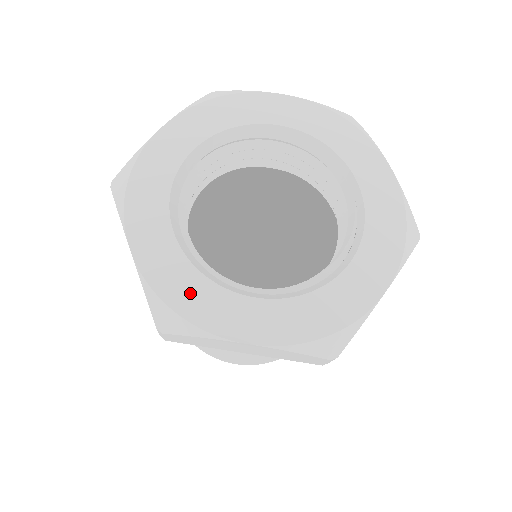
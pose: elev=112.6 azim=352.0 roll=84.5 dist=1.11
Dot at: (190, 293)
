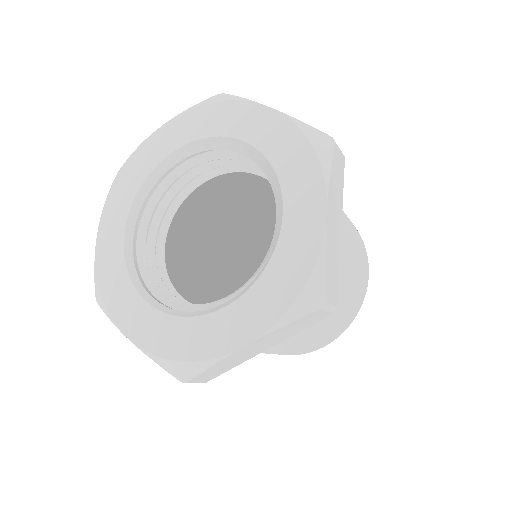
Dot at: (113, 280)
